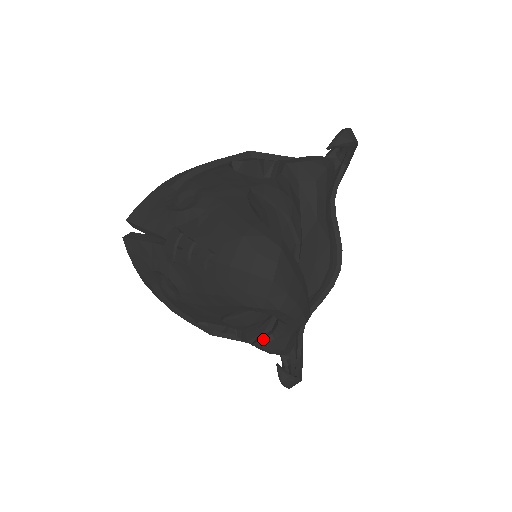
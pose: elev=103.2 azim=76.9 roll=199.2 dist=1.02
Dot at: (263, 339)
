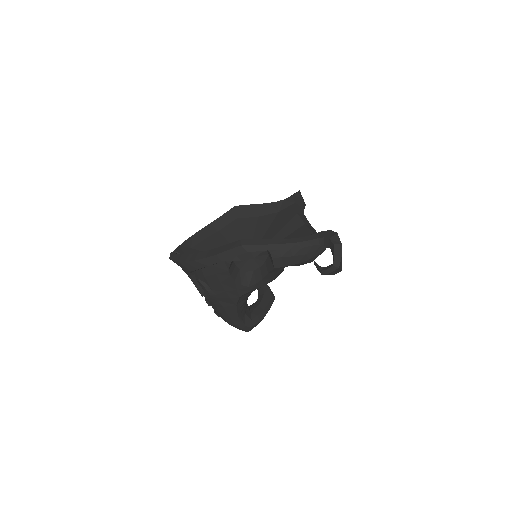
Dot at: occluded
